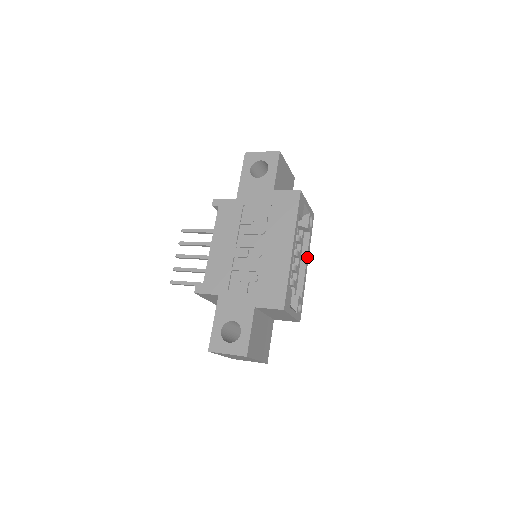
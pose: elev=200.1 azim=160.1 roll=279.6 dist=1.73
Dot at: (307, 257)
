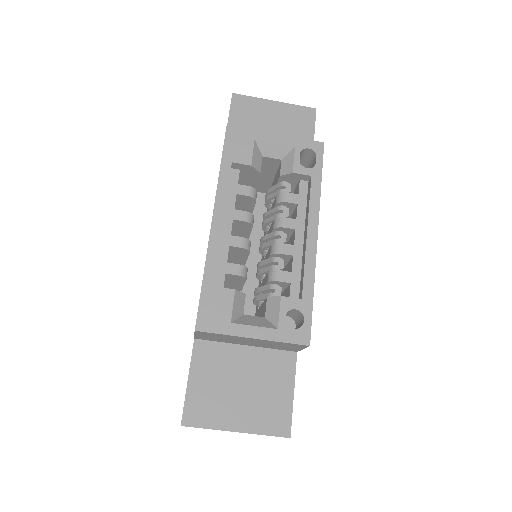
Dot at: (310, 220)
